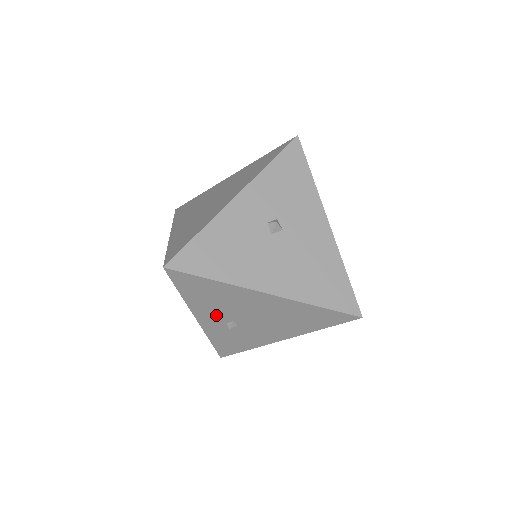
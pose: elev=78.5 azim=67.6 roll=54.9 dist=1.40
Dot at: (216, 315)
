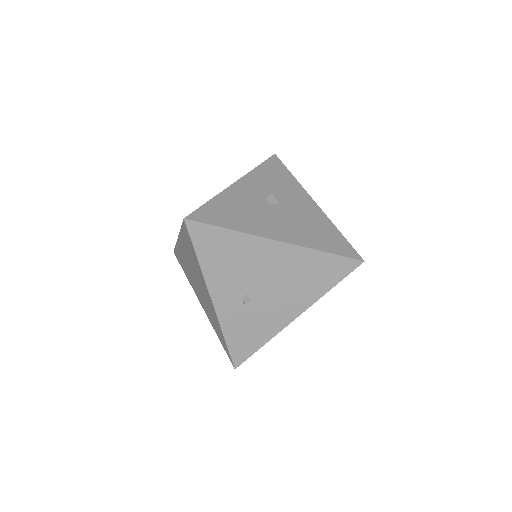
Dot at: (231, 287)
